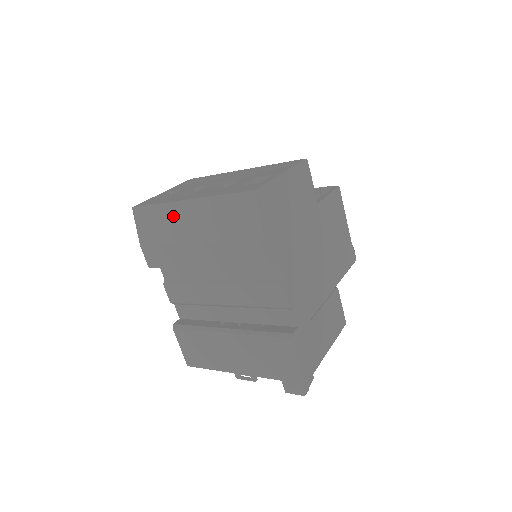
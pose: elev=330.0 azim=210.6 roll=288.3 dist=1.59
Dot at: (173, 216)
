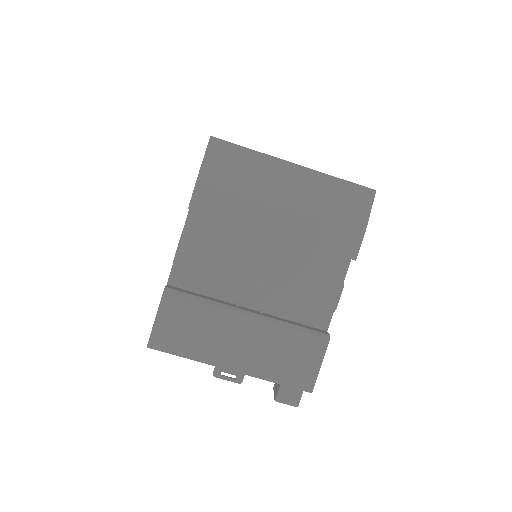
Dot at: (268, 170)
